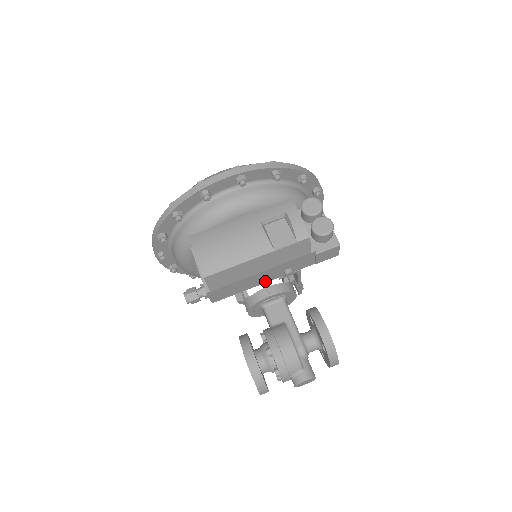
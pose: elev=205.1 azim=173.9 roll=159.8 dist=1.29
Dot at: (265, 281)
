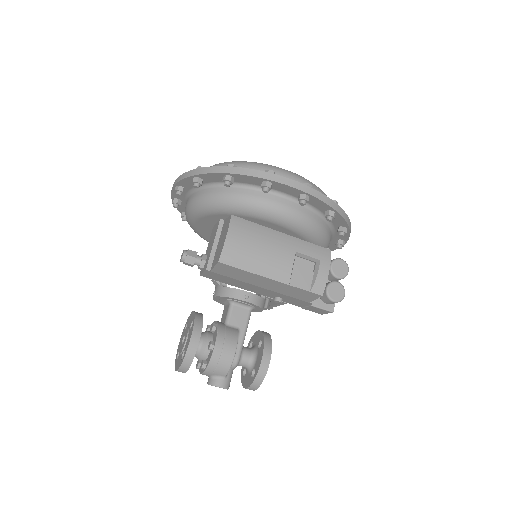
Dot at: (254, 291)
